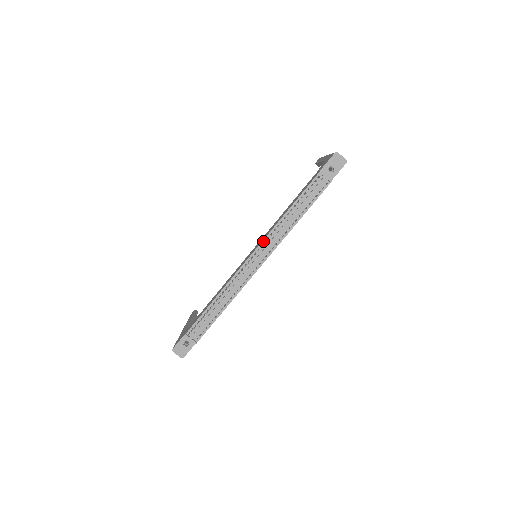
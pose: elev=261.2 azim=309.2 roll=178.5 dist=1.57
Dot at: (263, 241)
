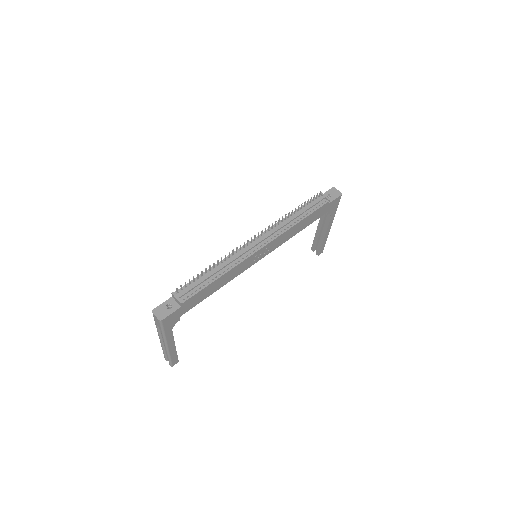
Dot at: (267, 230)
